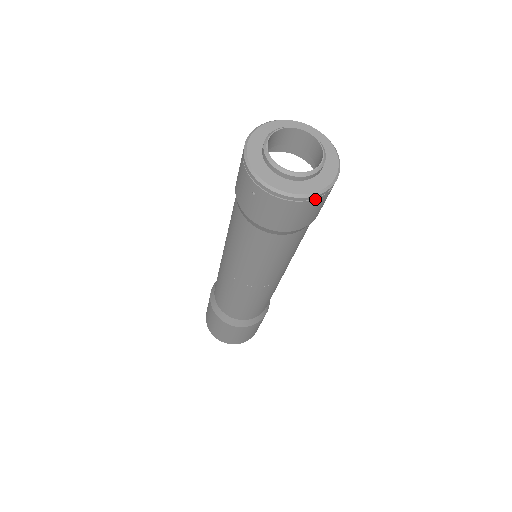
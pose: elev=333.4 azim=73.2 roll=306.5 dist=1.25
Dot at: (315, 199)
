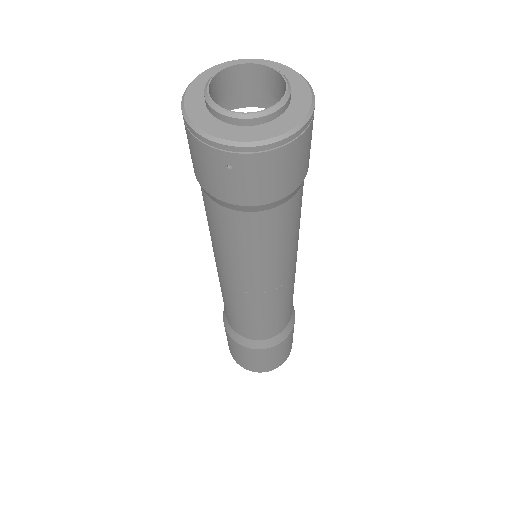
Dot at: (305, 130)
